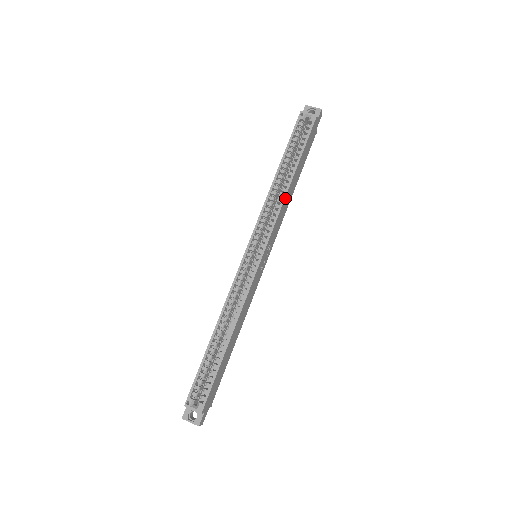
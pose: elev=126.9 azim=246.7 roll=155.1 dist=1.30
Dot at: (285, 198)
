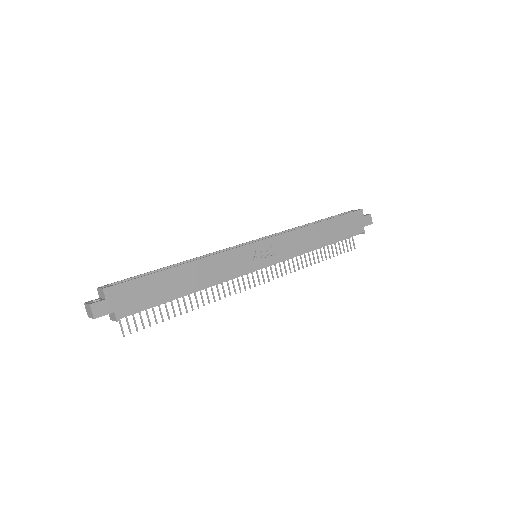
Dot at: (304, 229)
